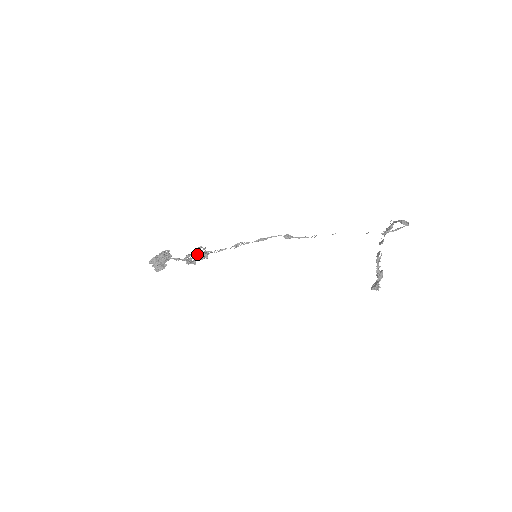
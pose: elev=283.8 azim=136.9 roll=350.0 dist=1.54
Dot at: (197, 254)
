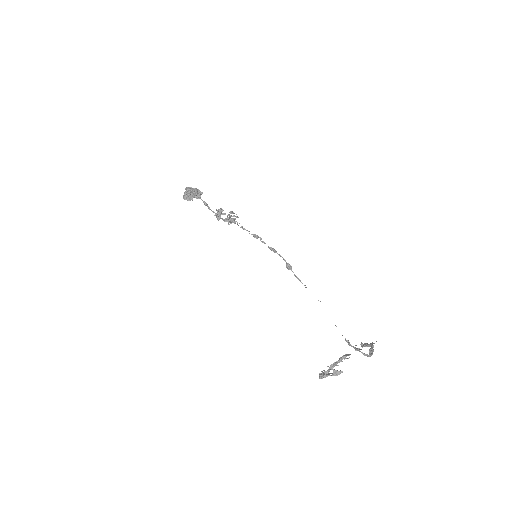
Dot at: (228, 215)
